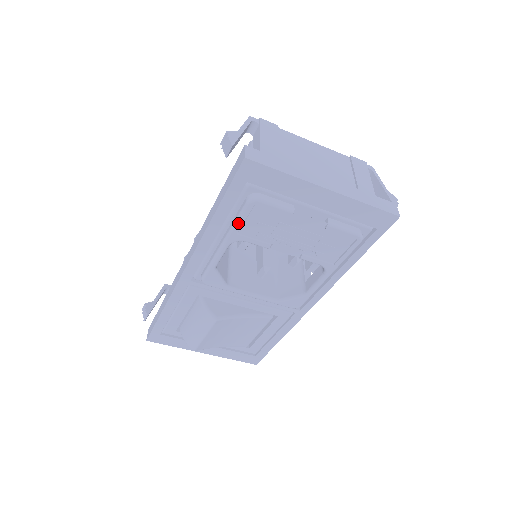
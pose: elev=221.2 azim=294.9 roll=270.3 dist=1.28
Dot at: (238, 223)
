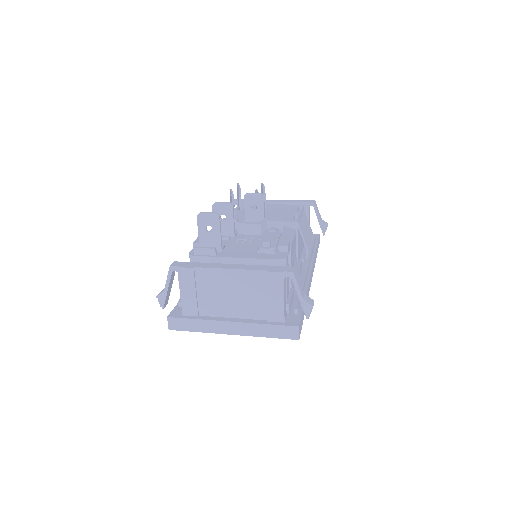
Dot at: occluded
